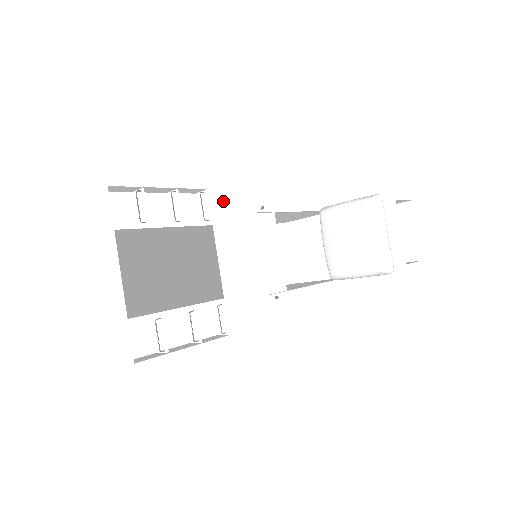
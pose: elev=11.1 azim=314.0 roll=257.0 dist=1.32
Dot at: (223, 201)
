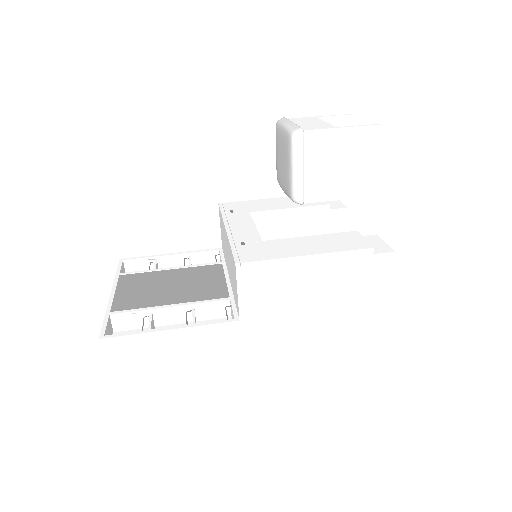
Dot at: (222, 242)
